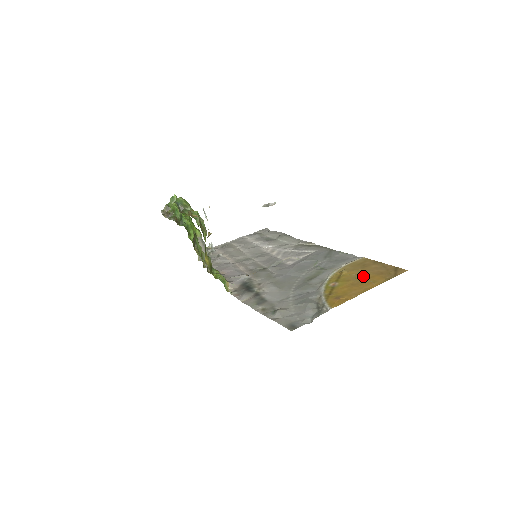
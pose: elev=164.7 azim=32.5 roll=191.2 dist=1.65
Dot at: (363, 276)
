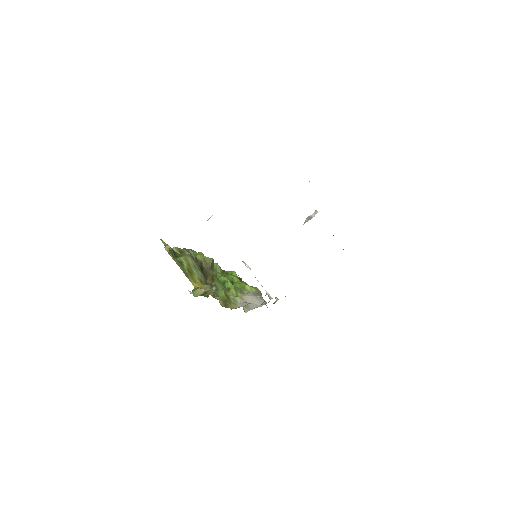
Dot at: occluded
